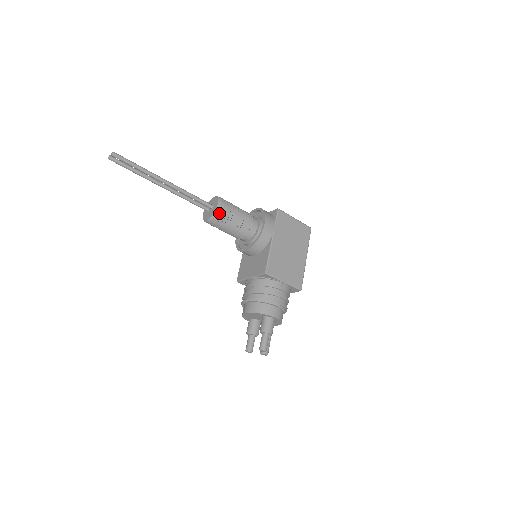
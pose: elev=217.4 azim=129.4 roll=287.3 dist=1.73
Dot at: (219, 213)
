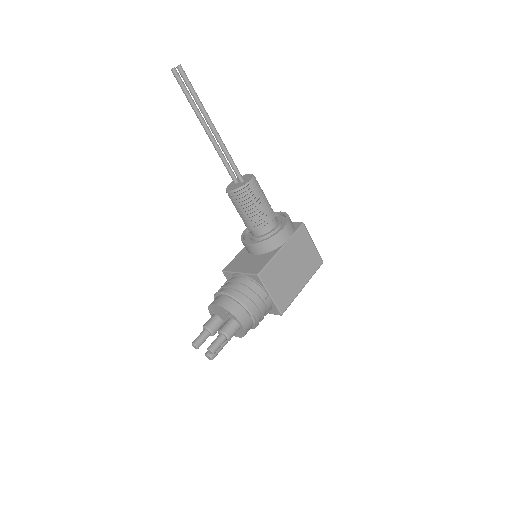
Dot at: (246, 190)
